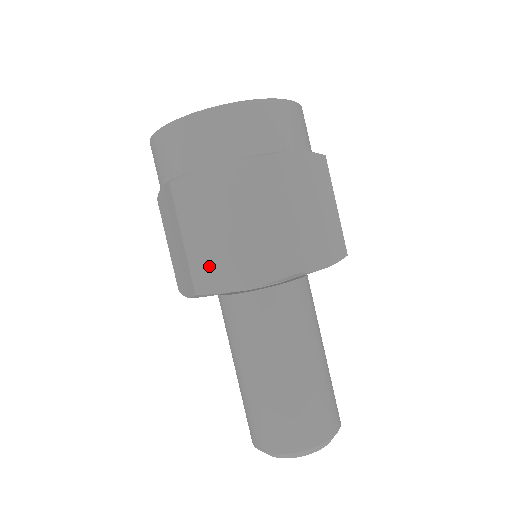
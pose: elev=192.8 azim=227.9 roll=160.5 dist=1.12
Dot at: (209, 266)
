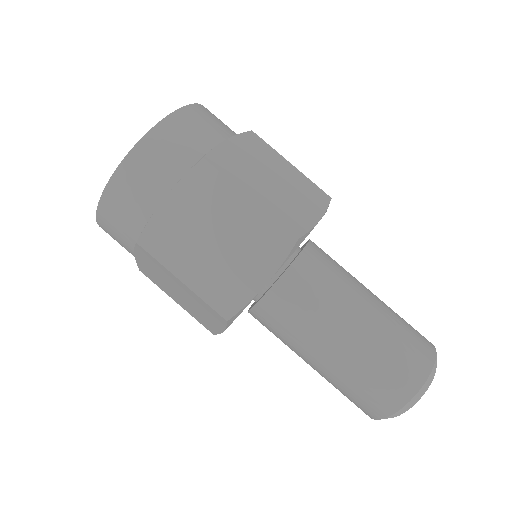
Dot at: (221, 288)
